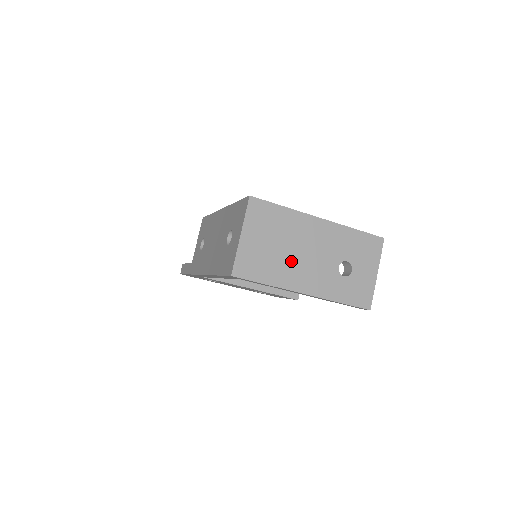
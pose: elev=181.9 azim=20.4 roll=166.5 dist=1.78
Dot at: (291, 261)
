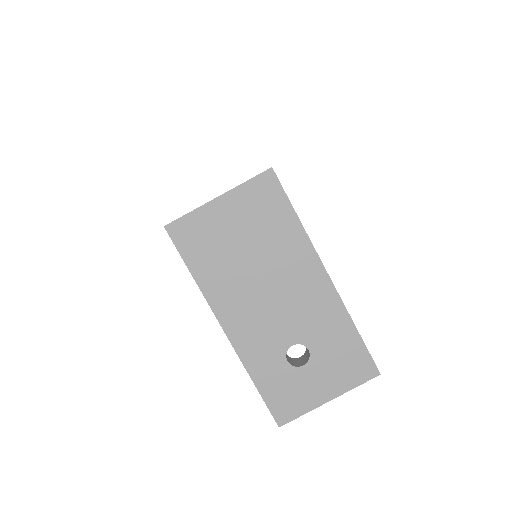
Dot at: (245, 281)
